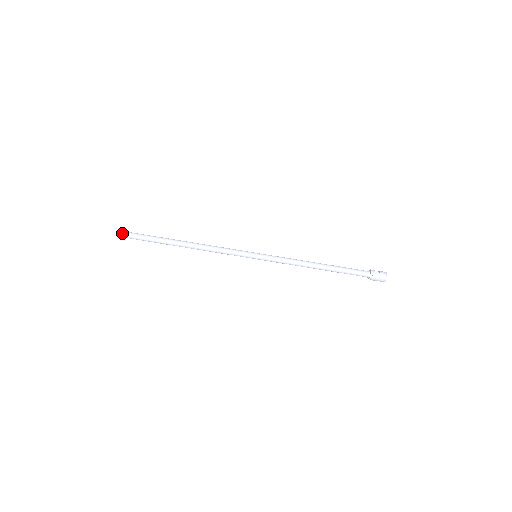
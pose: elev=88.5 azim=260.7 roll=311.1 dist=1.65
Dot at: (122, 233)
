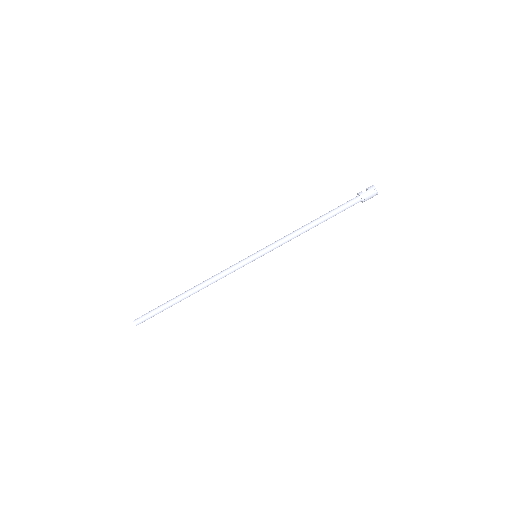
Dot at: (136, 322)
